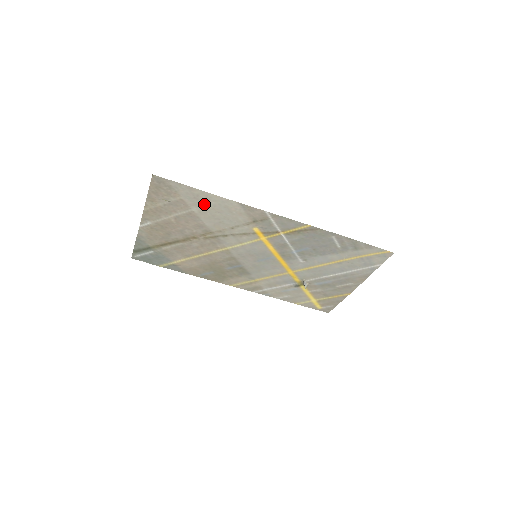
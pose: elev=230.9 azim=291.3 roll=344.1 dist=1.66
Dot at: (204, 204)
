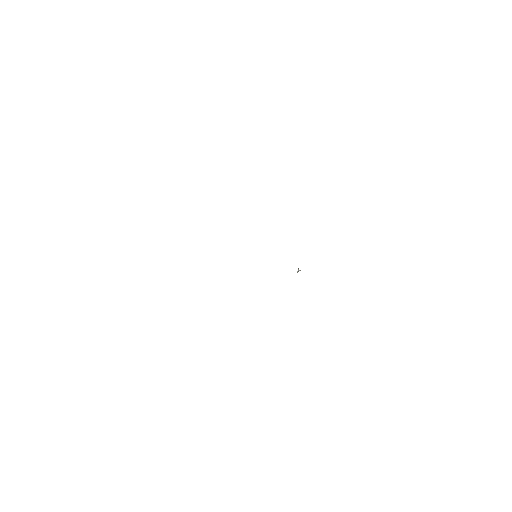
Dot at: occluded
